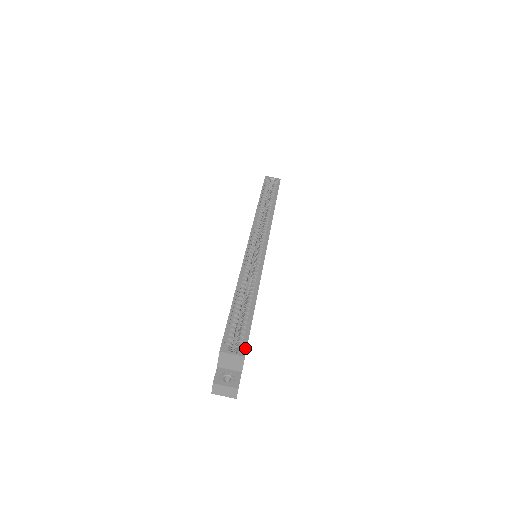
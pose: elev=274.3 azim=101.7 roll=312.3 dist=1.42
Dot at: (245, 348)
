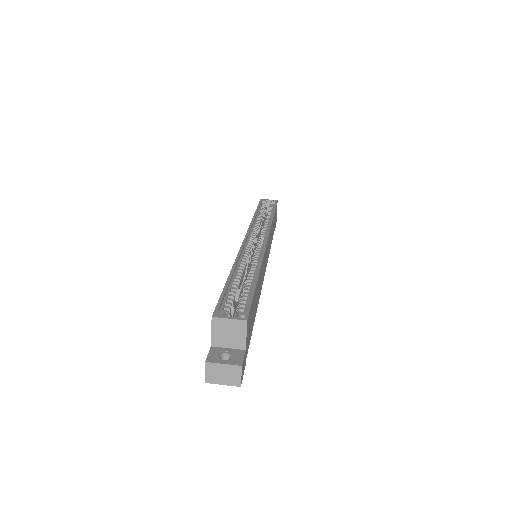
Dot at: (247, 313)
